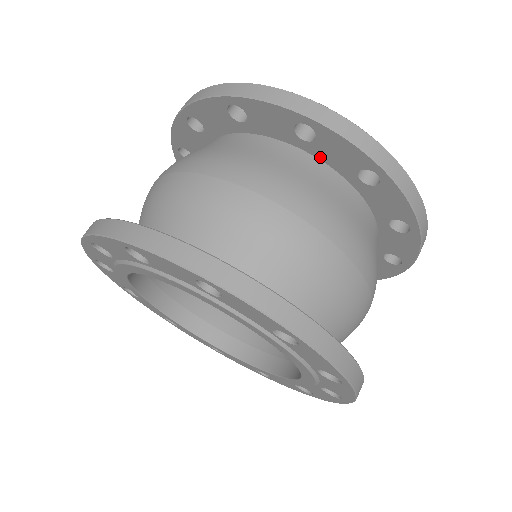
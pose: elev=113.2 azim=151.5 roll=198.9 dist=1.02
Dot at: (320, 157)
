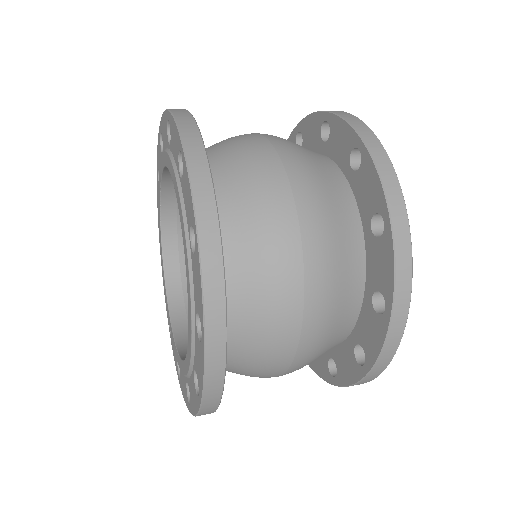
Dot at: occluded
